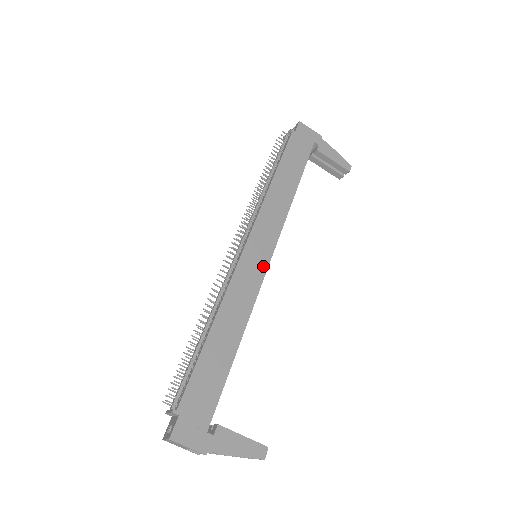
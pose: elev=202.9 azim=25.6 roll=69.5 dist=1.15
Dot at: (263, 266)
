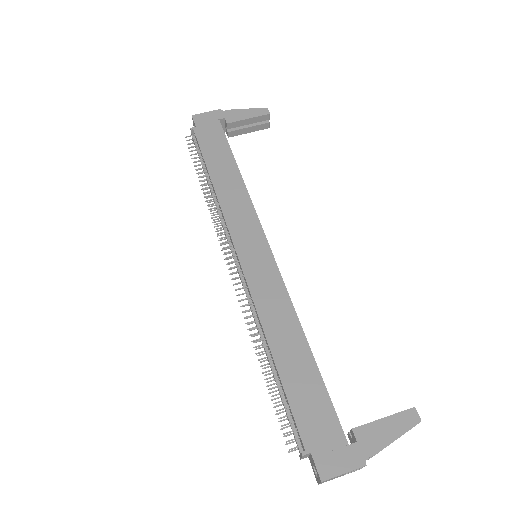
Dot at: (268, 259)
